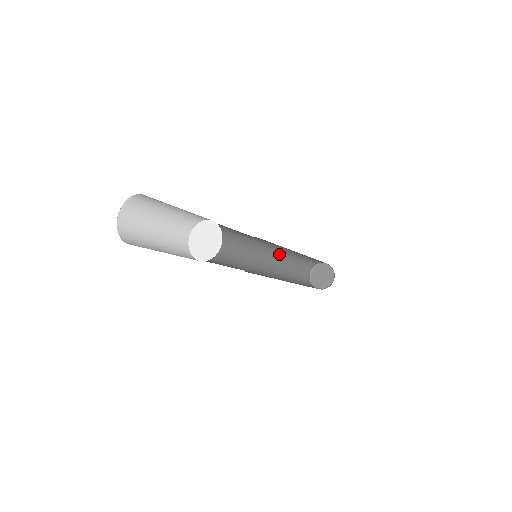
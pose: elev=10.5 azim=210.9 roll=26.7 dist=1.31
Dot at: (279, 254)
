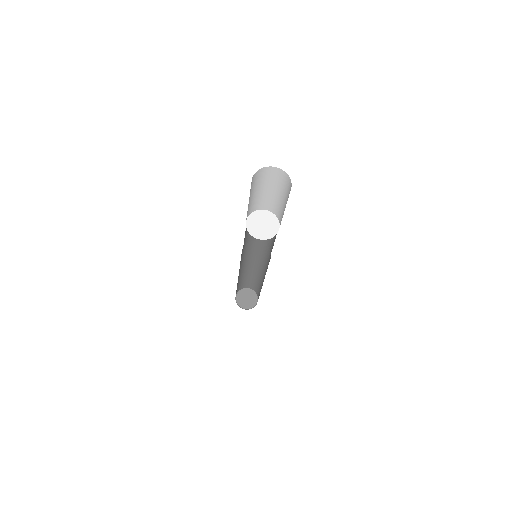
Dot at: (251, 264)
